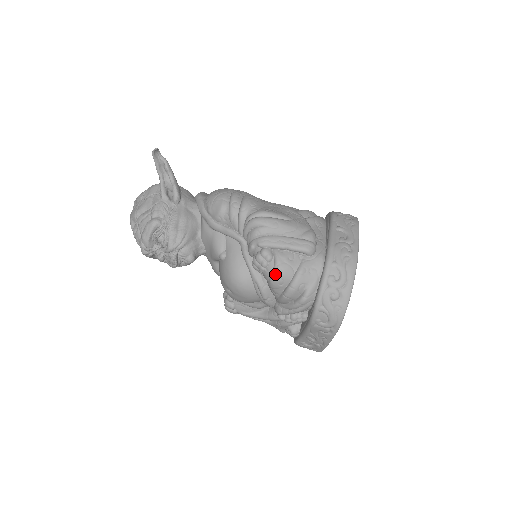
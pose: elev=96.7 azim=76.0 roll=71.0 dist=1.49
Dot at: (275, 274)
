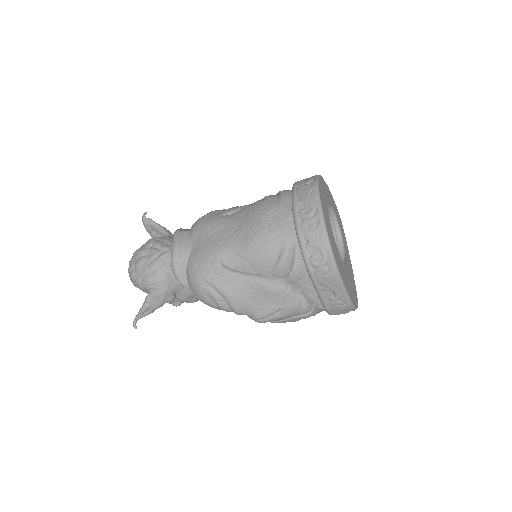
Dot at: occluded
